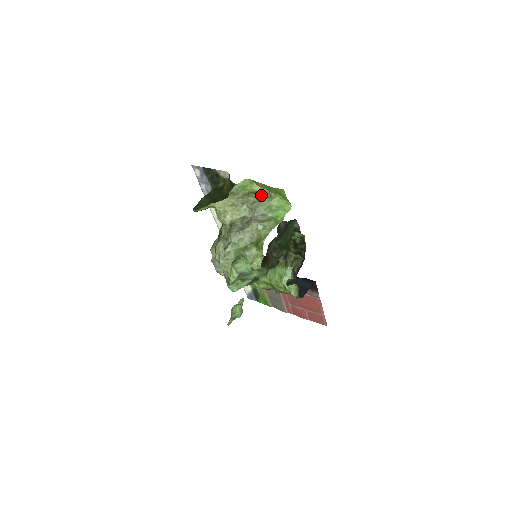
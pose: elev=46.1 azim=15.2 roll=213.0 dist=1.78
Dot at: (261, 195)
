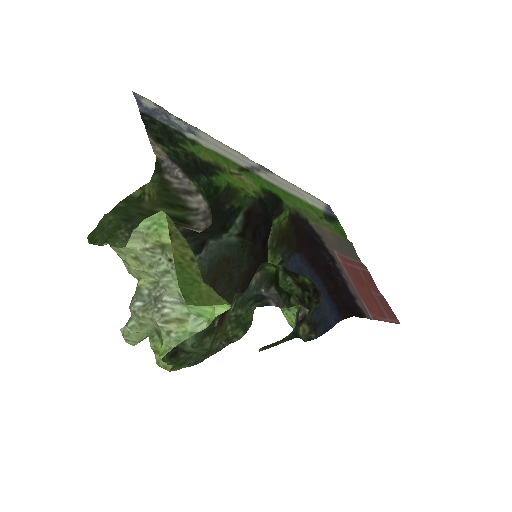
Dot at: occluded
